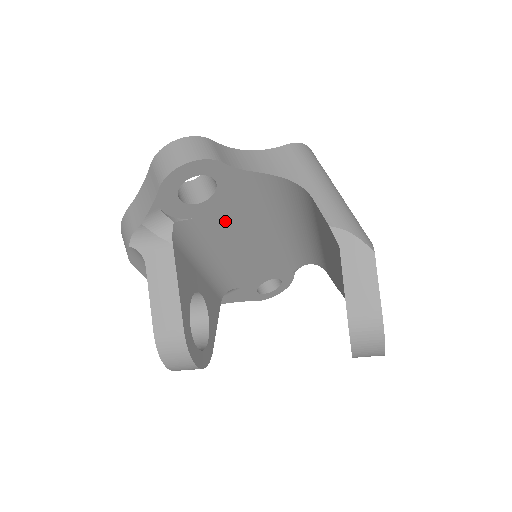
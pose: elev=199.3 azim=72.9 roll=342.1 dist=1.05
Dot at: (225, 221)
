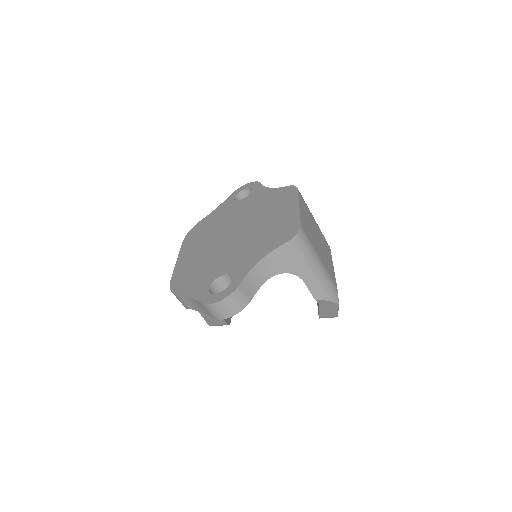
Dot at: occluded
